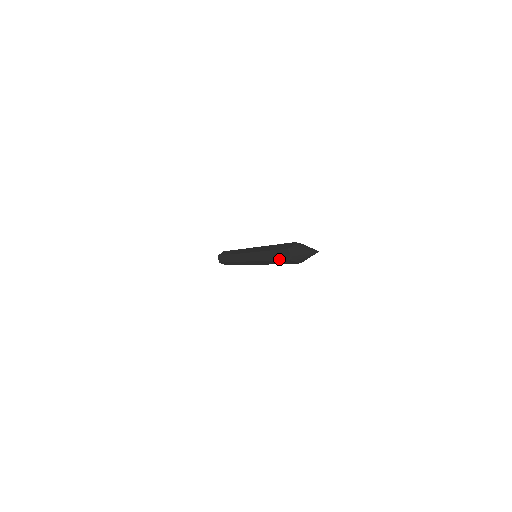
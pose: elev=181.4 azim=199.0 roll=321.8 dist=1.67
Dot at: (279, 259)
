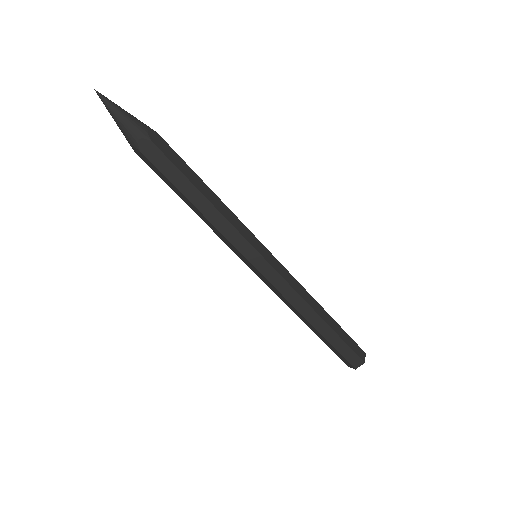
Dot at: (160, 177)
